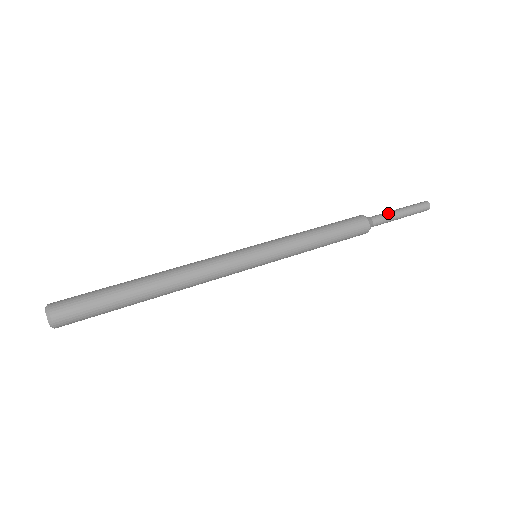
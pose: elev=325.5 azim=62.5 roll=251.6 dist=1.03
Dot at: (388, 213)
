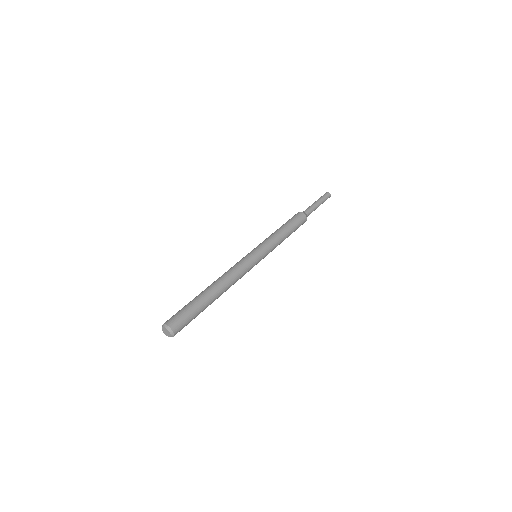
Dot at: (312, 206)
